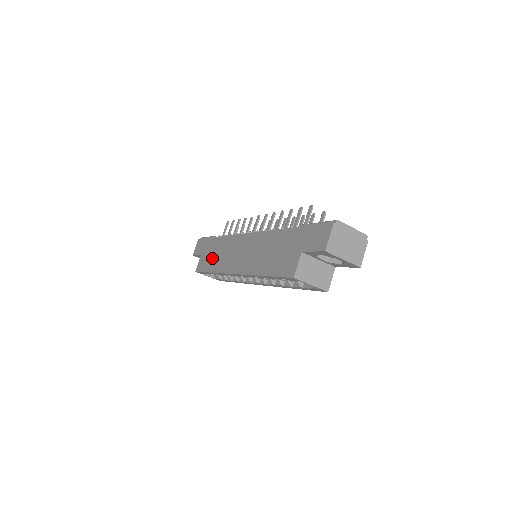
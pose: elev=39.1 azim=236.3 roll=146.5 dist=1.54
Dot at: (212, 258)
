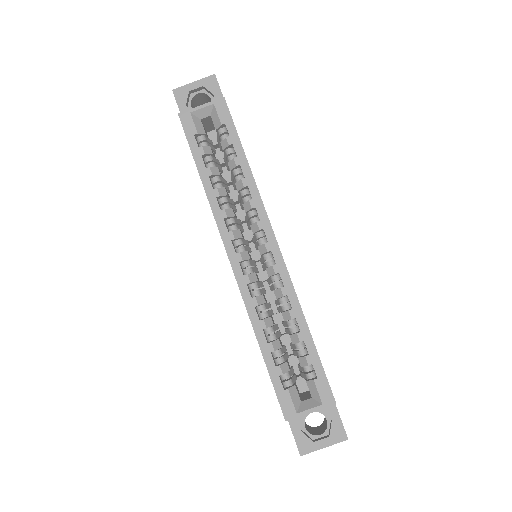
Dot at: occluded
